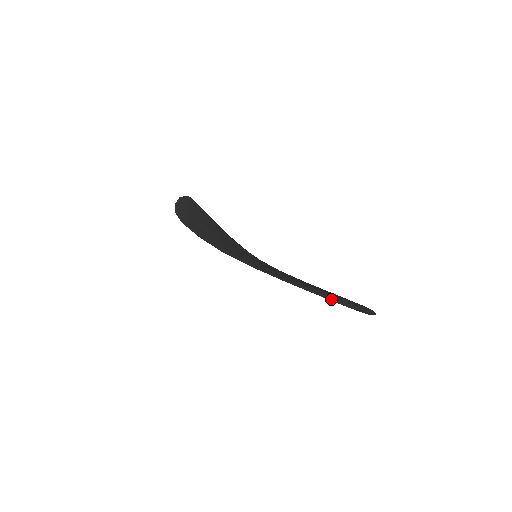
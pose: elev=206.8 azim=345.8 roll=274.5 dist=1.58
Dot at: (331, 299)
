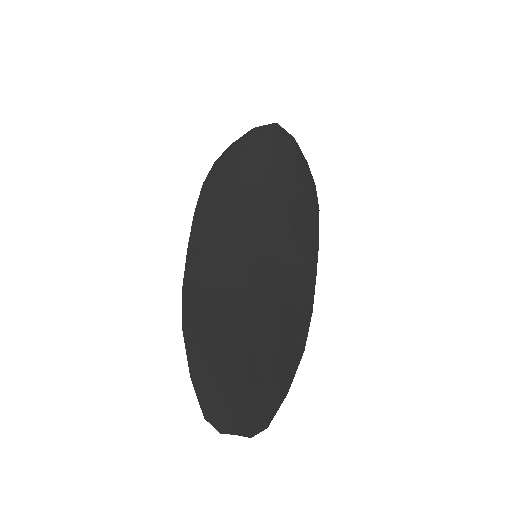
Dot at: (196, 387)
